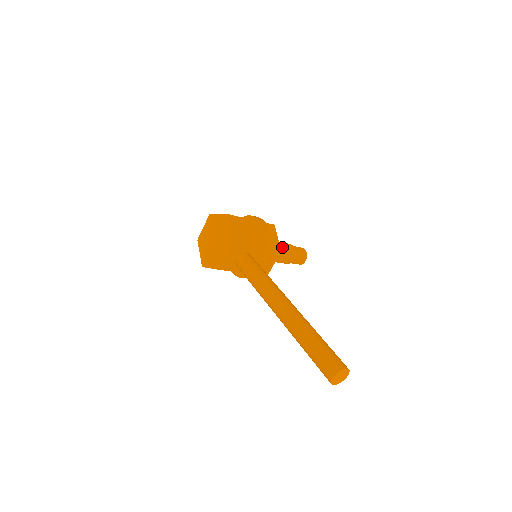
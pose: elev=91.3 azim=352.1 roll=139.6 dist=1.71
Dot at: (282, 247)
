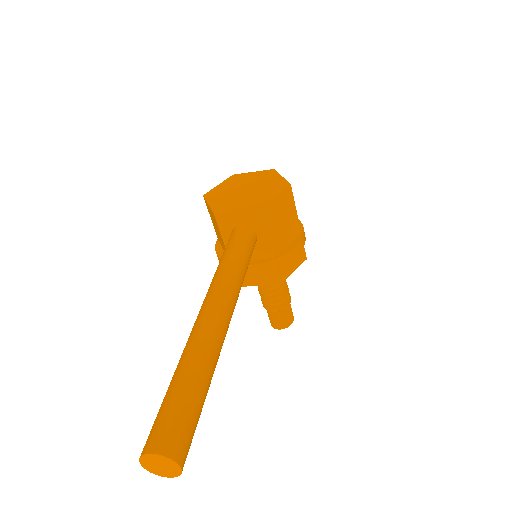
Dot at: (283, 287)
